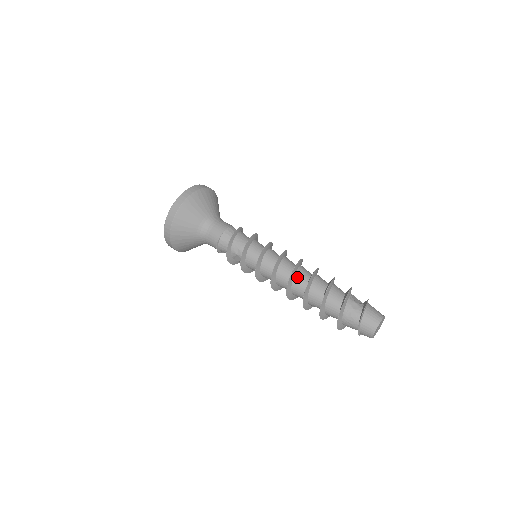
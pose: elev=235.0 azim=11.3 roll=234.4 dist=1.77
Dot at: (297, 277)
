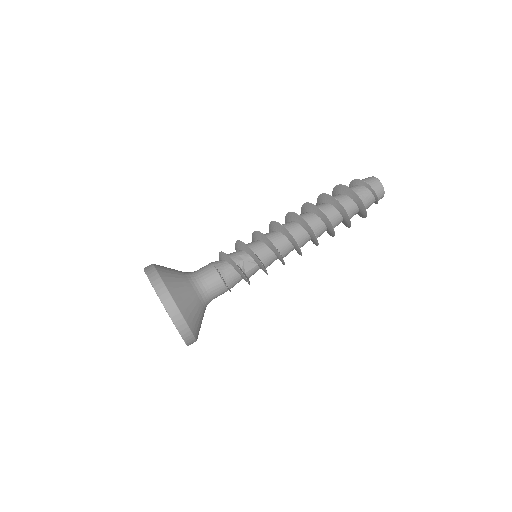
Dot at: occluded
